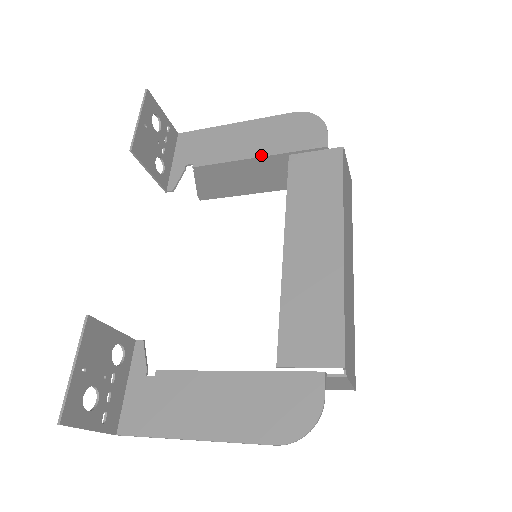
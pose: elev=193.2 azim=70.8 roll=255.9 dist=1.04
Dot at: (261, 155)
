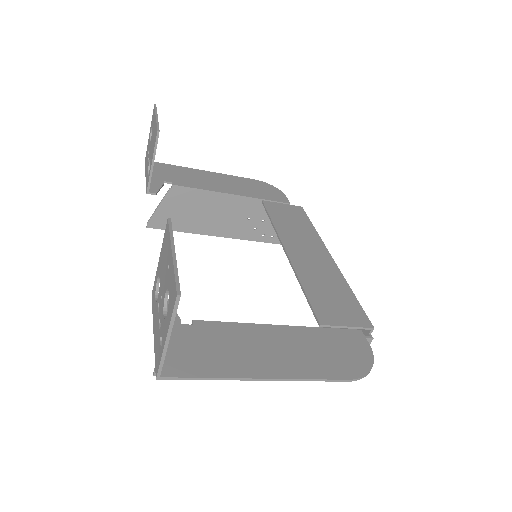
Dot at: (238, 194)
